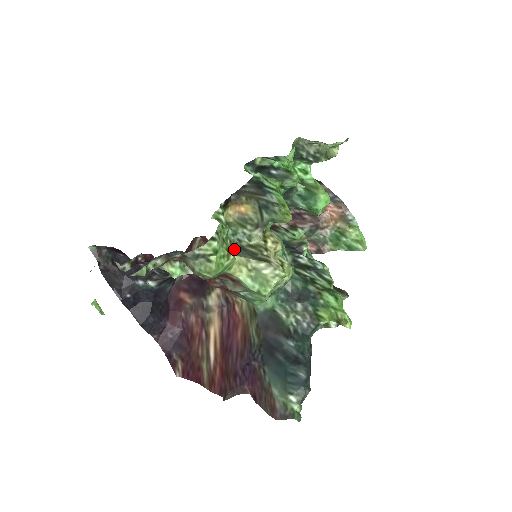
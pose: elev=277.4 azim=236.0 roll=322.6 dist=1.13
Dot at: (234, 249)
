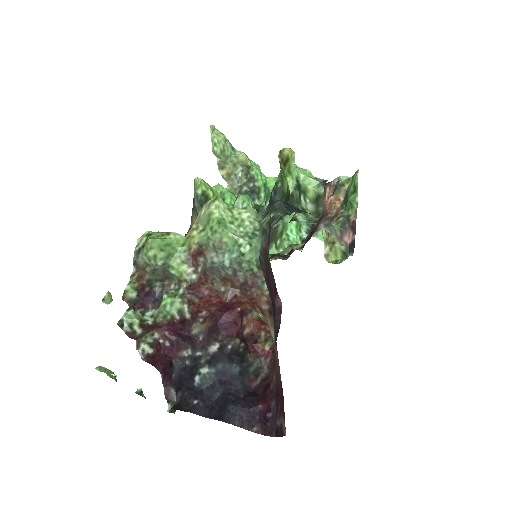
Dot at: occluded
